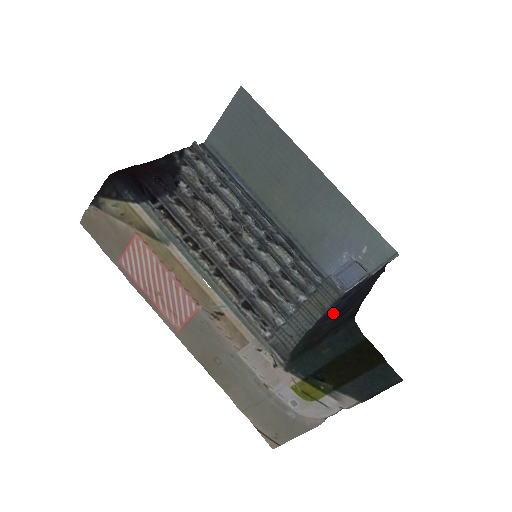
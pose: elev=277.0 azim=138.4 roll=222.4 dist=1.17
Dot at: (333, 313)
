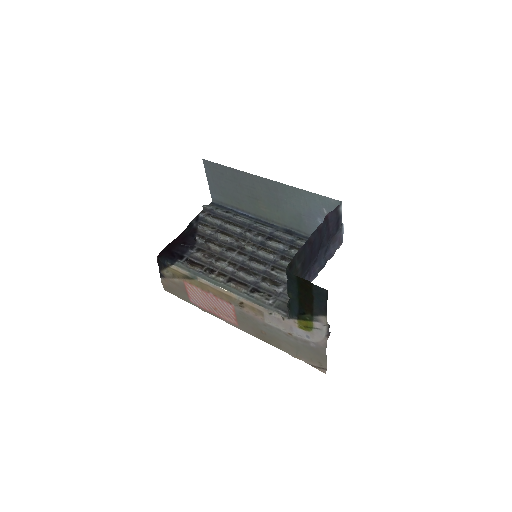
Dot at: (309, 267)
